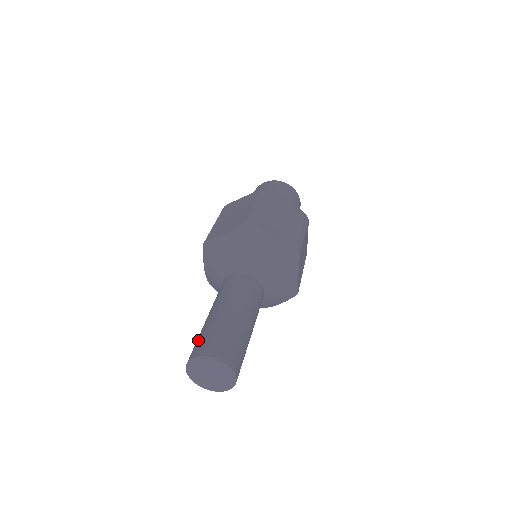
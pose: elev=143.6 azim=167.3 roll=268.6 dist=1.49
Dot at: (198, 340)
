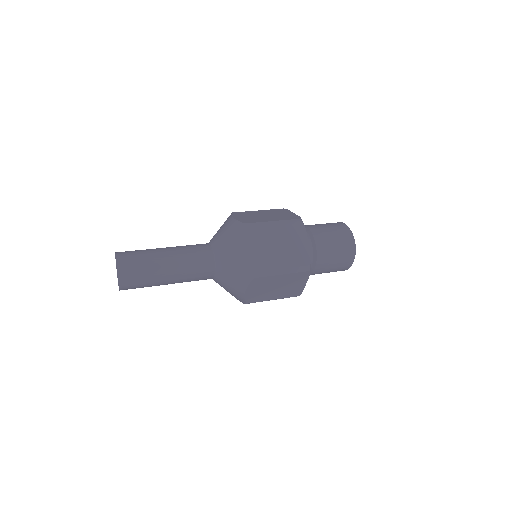
Dot at: (135, 250)
